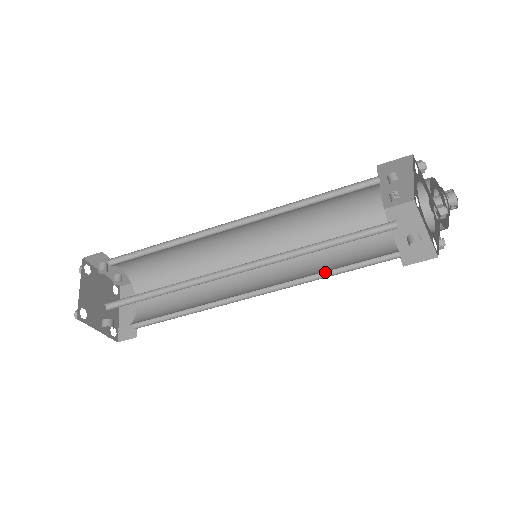
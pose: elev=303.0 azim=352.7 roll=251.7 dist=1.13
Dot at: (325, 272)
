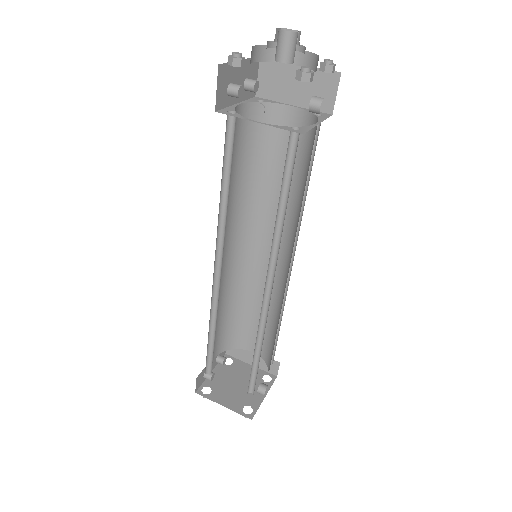
Dot at: (300, 195)
